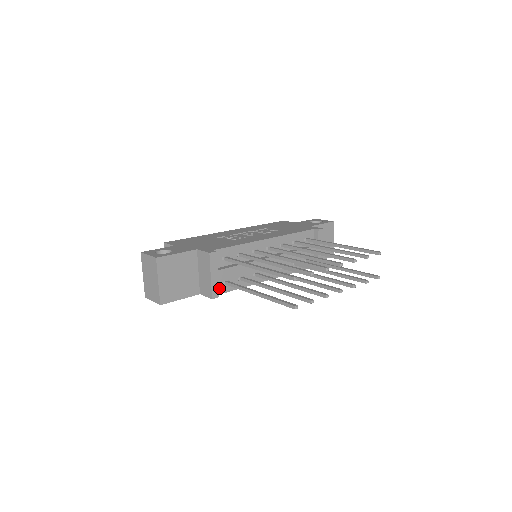
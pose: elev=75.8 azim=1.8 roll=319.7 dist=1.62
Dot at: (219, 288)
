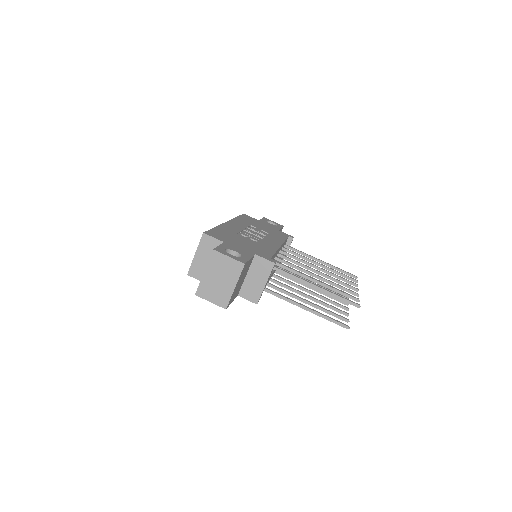
Dot at: occluded
